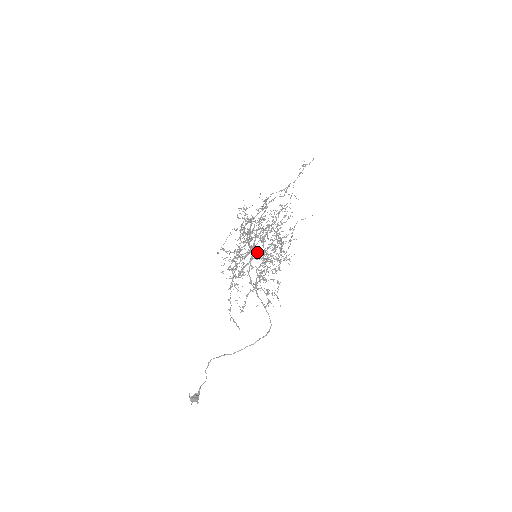
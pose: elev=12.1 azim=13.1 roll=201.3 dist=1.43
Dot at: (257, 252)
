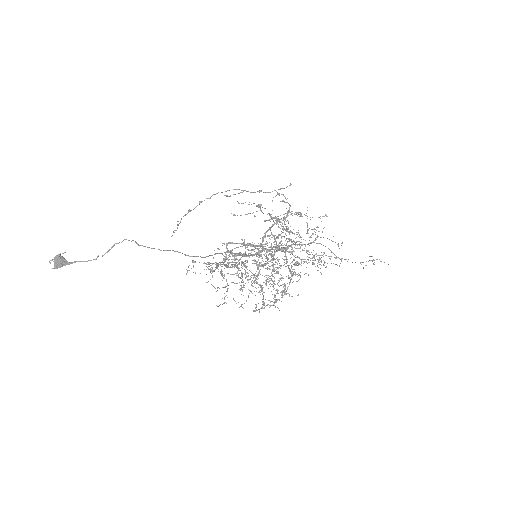
Dot at: occluded
